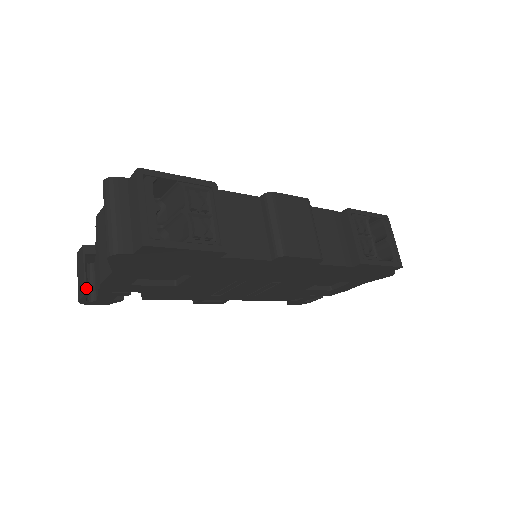
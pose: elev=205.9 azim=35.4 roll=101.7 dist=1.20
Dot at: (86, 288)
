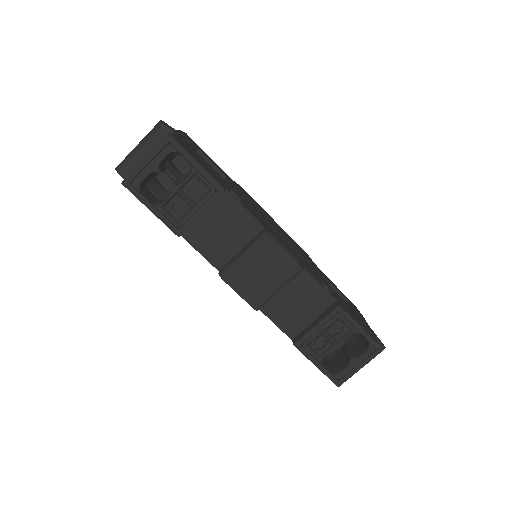
Dot at: occluded
